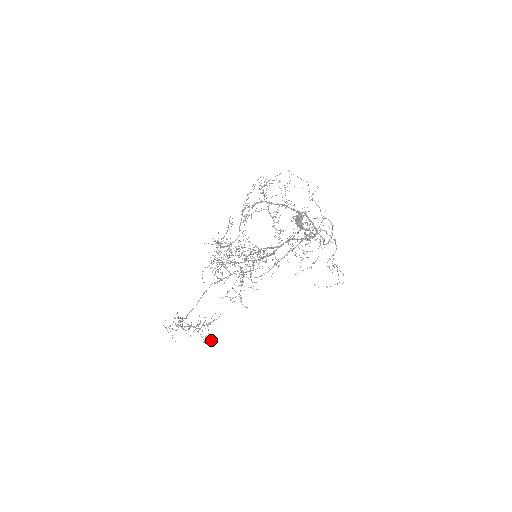
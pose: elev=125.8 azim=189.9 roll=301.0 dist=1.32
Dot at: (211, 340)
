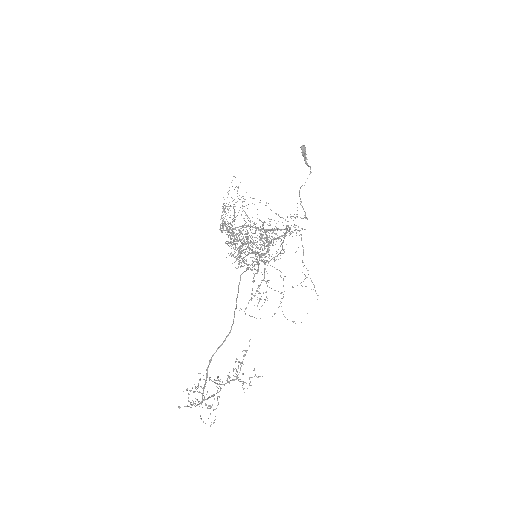
Dot at: (256, 376)
